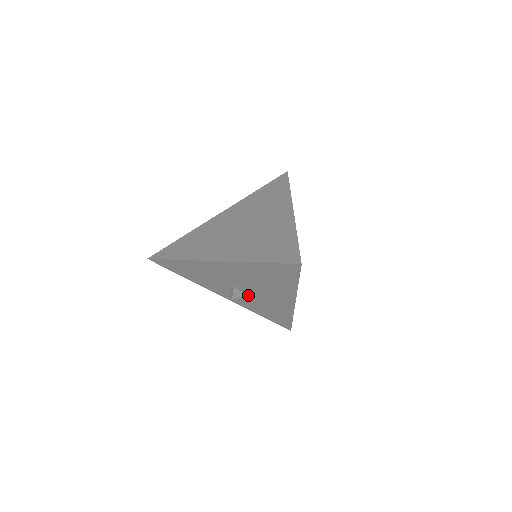
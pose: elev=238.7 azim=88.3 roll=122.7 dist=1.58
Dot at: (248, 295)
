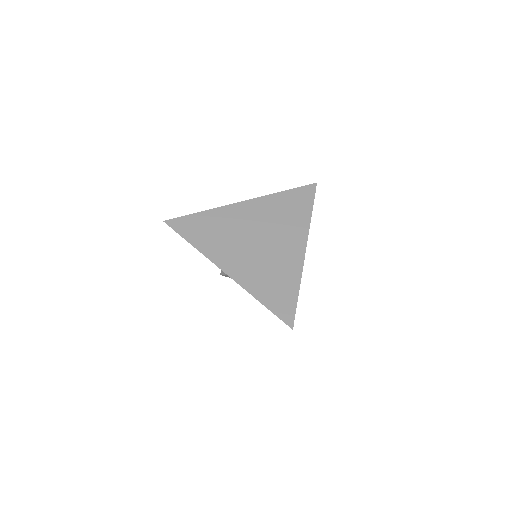
Dot at: occluded
